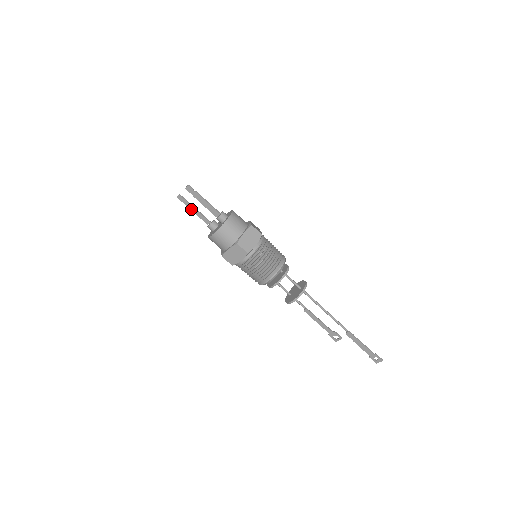
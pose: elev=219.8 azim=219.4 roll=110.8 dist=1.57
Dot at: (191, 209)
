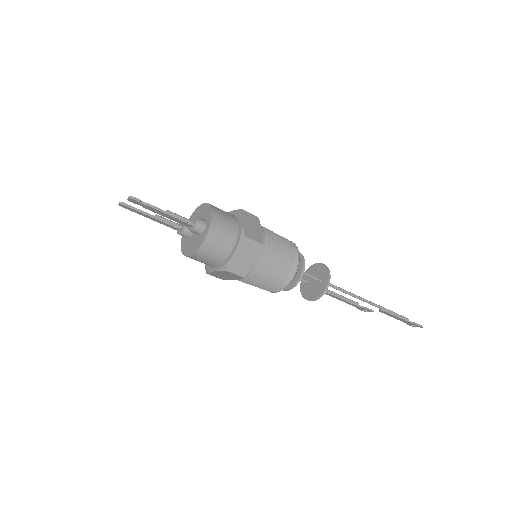
Dot at: (145, 216)
